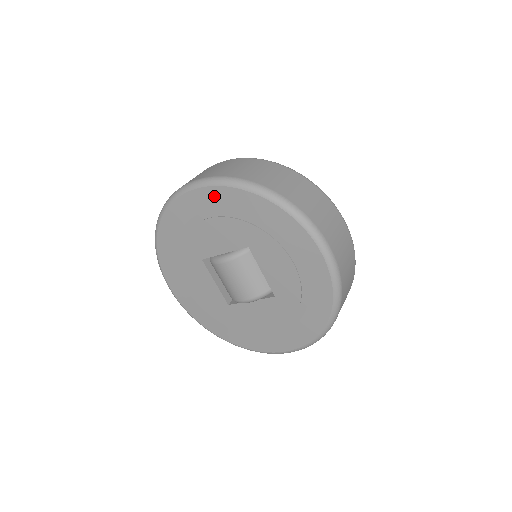
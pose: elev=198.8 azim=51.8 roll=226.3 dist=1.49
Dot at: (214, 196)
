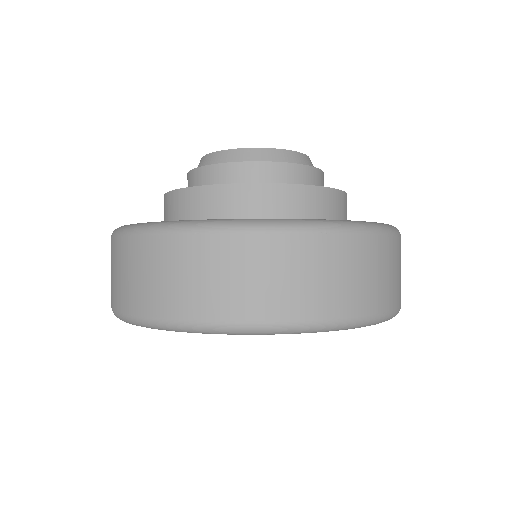
Dot at: occluded
